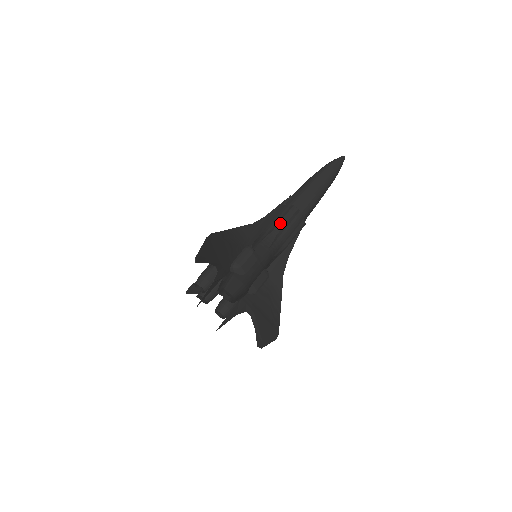
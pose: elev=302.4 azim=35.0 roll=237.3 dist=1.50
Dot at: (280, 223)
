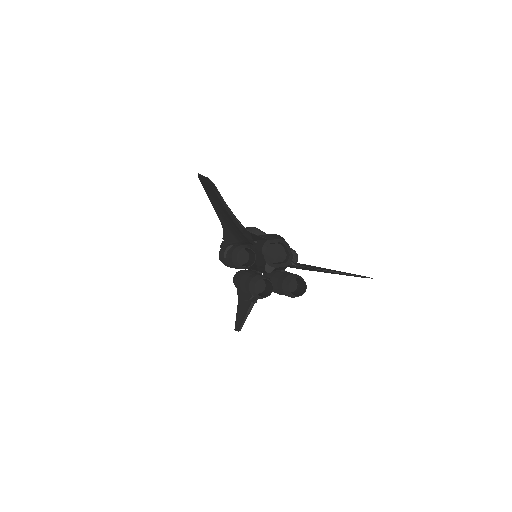
Dot at: occluded
